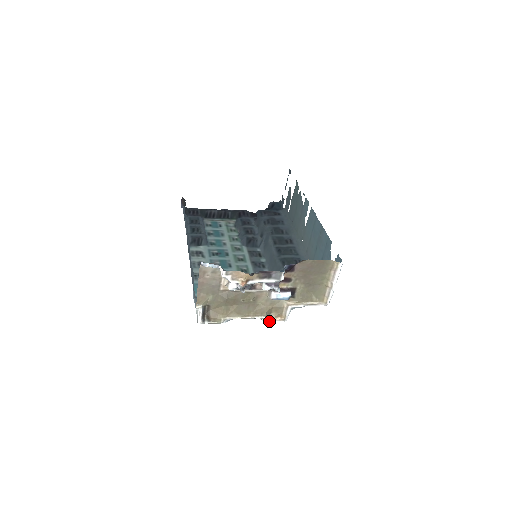
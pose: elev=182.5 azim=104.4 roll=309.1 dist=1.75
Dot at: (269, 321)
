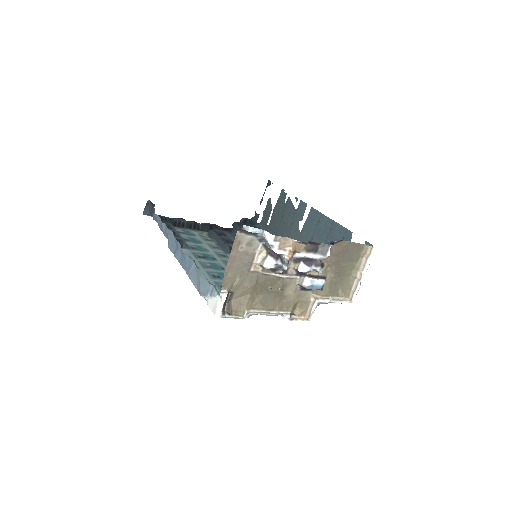
Dot at: (292, 319)
